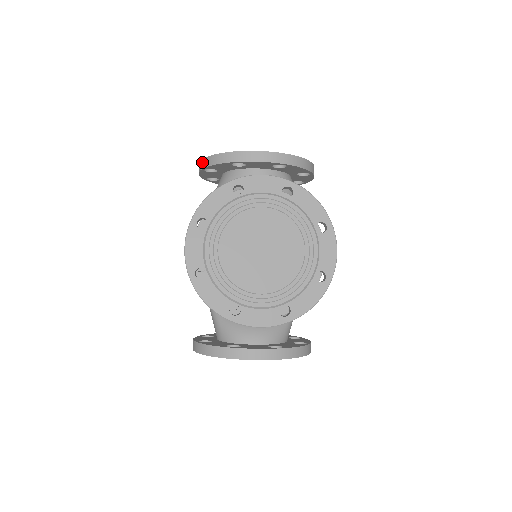
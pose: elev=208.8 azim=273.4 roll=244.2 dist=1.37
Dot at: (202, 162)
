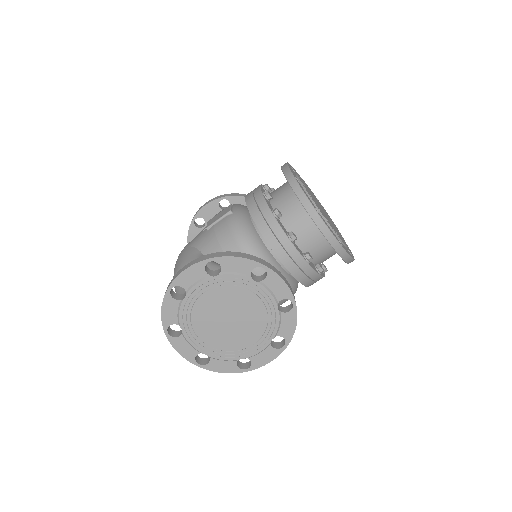
Dot at: (223, 195)
